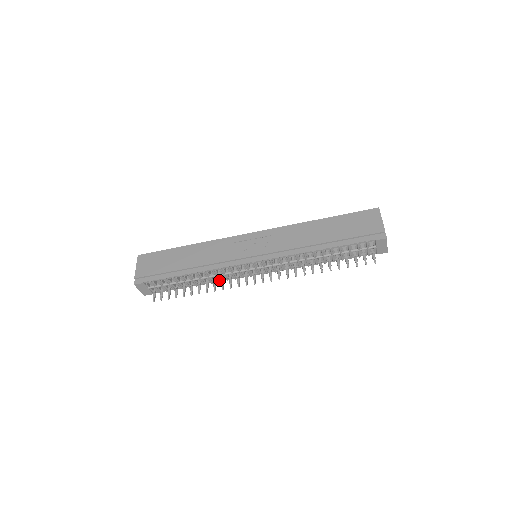
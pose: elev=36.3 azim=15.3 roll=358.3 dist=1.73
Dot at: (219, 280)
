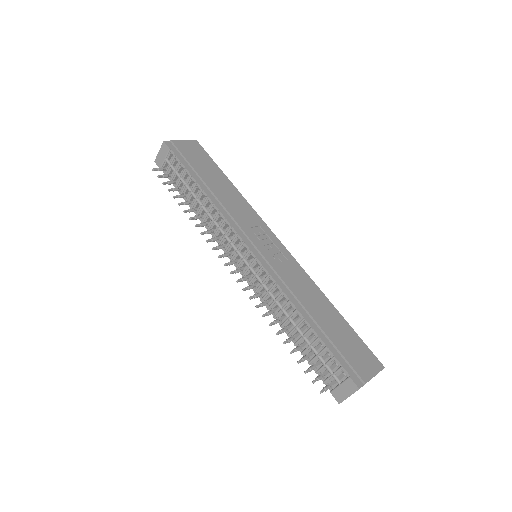
Dot at: (209, 228)
